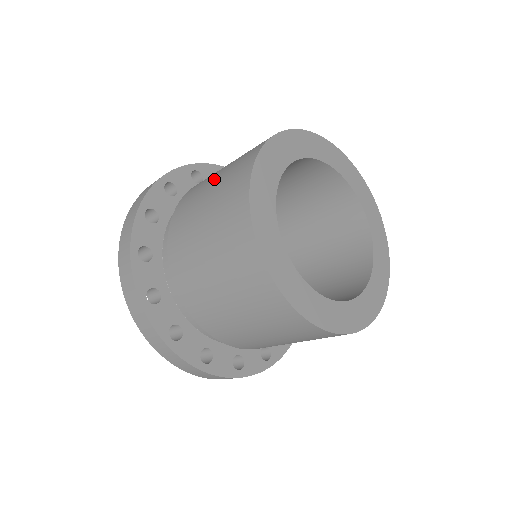
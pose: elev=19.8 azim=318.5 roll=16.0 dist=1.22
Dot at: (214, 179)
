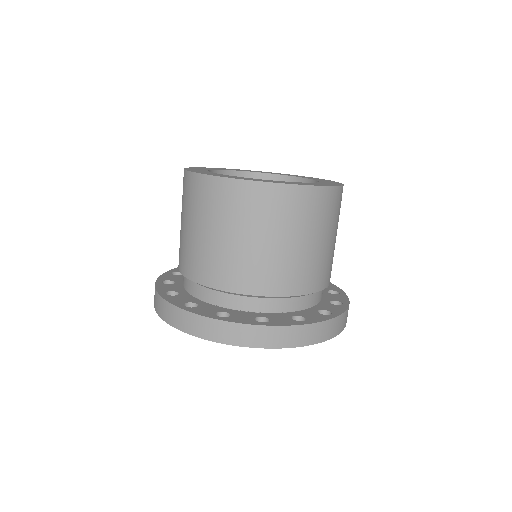
Dot at: occluded
